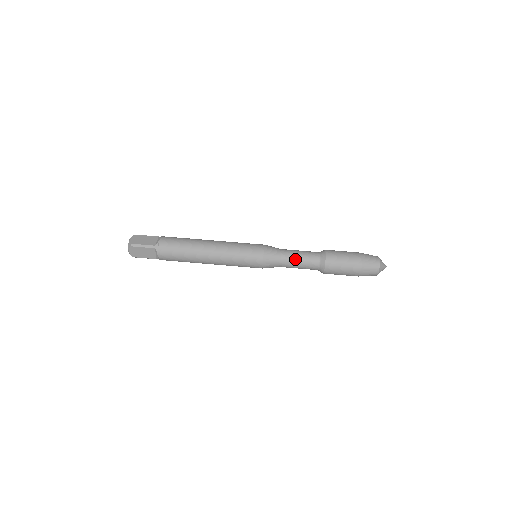
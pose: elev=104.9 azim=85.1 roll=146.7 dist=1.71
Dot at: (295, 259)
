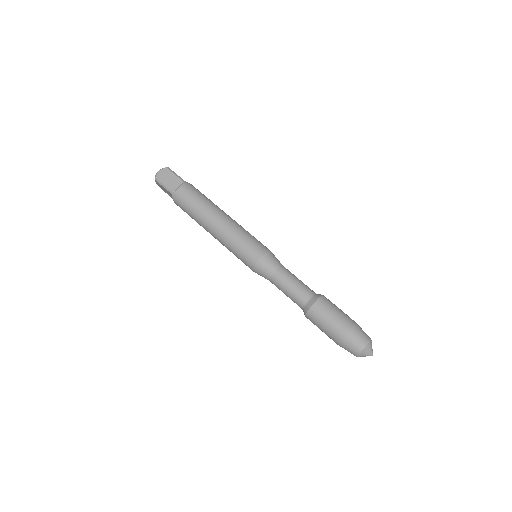
Dot at: (283, 287)
